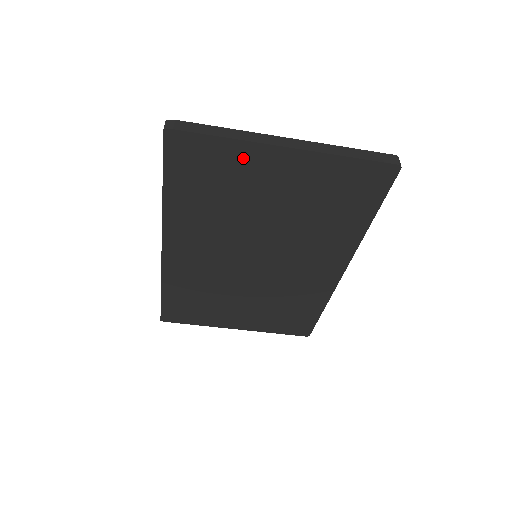
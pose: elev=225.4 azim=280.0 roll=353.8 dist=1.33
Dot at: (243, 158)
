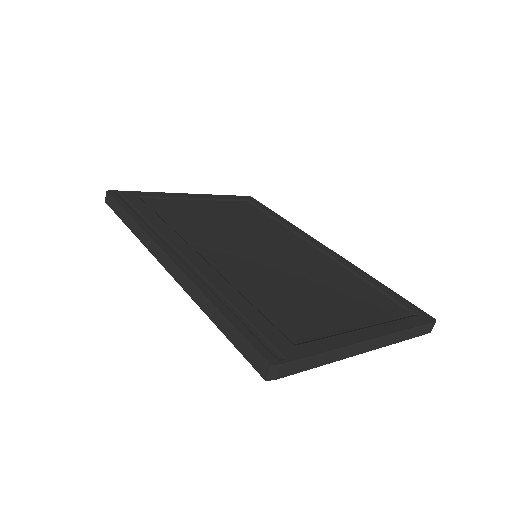
Dot at: occluded
